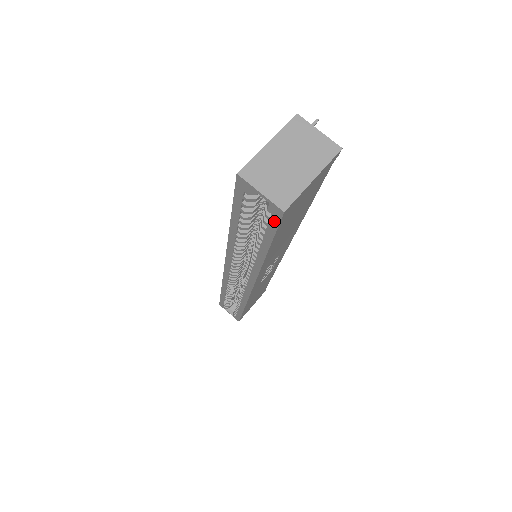
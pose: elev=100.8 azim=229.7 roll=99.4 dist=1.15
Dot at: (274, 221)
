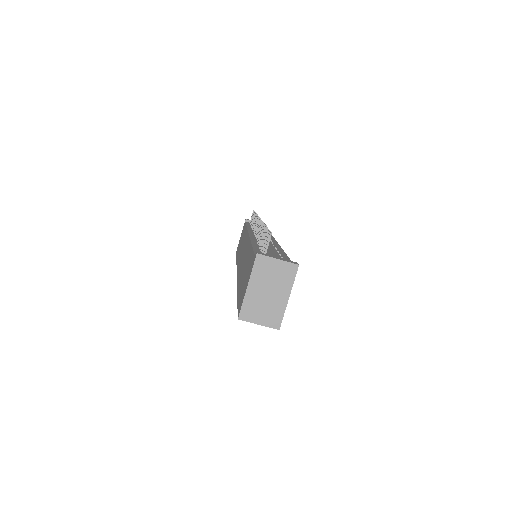
Dot at: occluded
